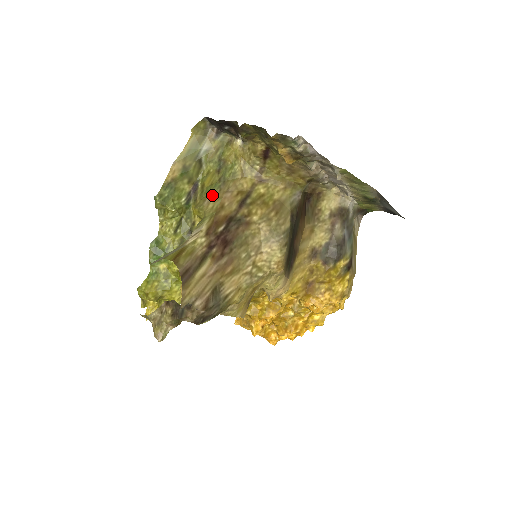
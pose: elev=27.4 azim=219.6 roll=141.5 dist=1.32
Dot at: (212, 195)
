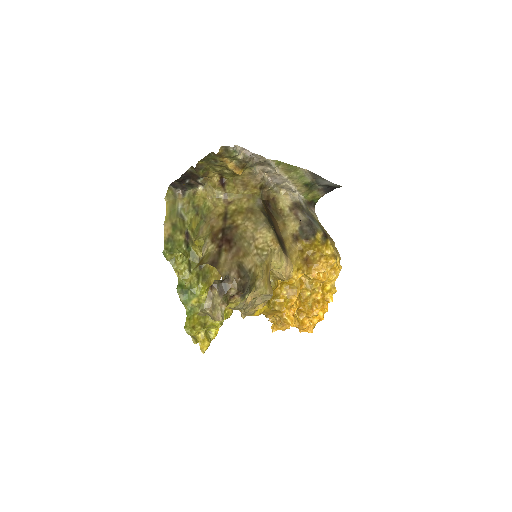
Dot at: (202, 228)
